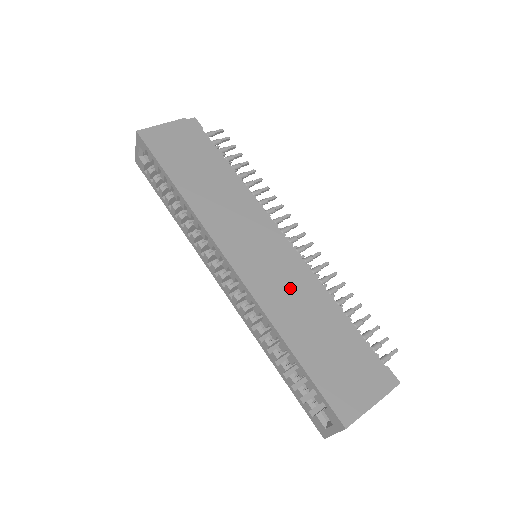
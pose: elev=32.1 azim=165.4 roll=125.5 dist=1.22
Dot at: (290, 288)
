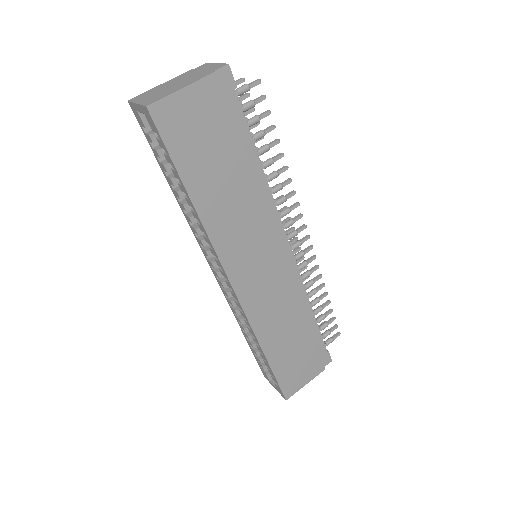
Dot at: (281, 306)
